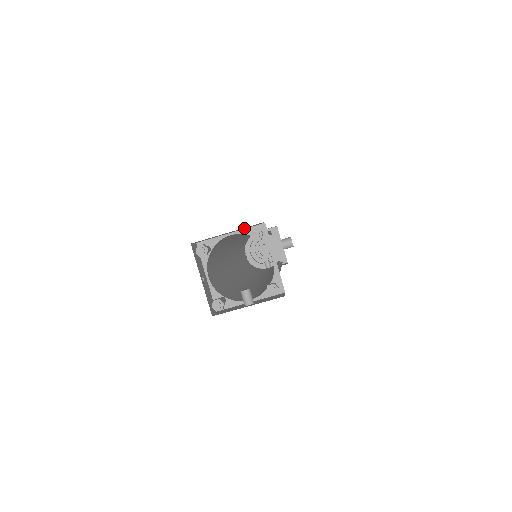
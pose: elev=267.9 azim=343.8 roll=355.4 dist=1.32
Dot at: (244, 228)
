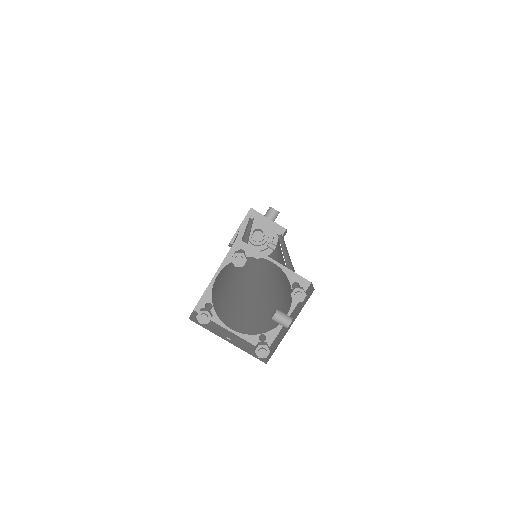
Dot at: (223, 260)
